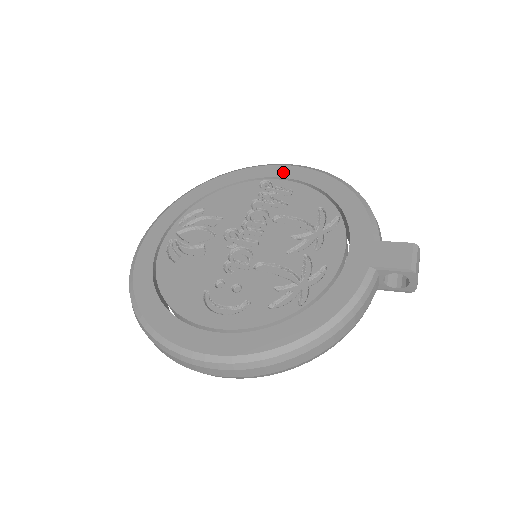
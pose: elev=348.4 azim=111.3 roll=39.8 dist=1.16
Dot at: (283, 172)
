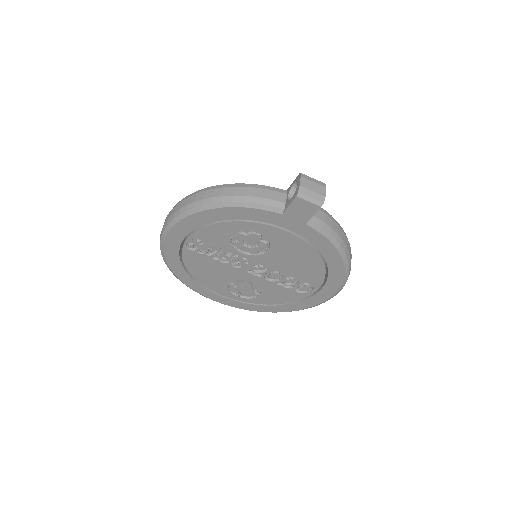
Dot at: occluded
